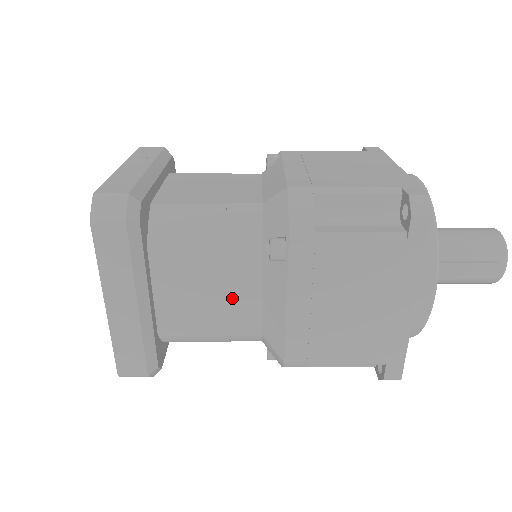
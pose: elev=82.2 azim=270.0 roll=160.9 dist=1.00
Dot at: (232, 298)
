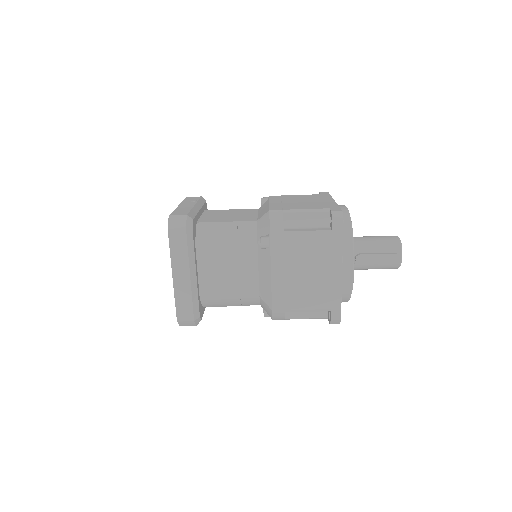
Dot at: (241, 273)
